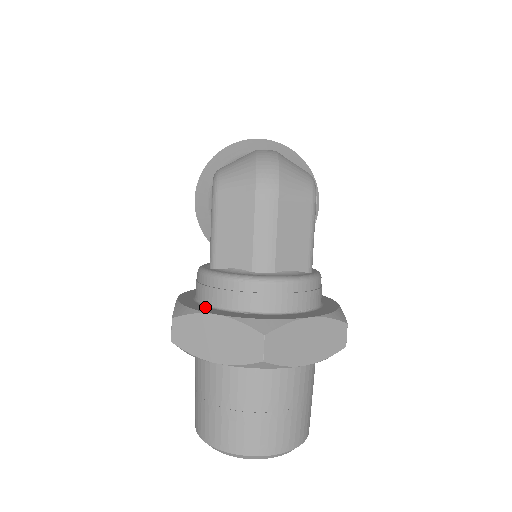
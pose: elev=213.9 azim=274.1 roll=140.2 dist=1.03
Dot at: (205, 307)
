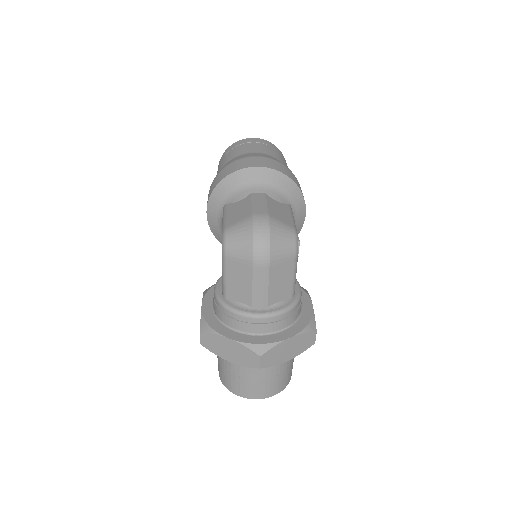
Dot at: (221, 325)
